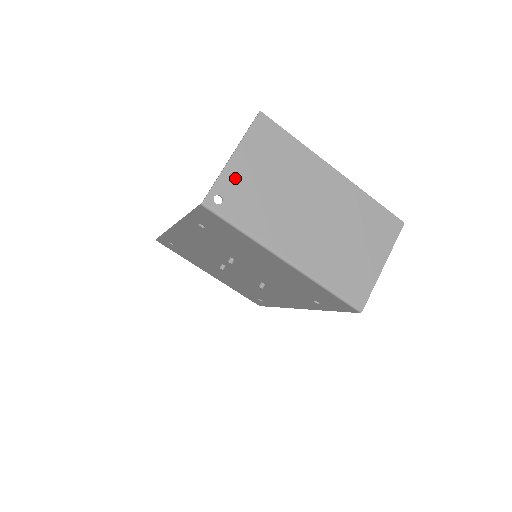
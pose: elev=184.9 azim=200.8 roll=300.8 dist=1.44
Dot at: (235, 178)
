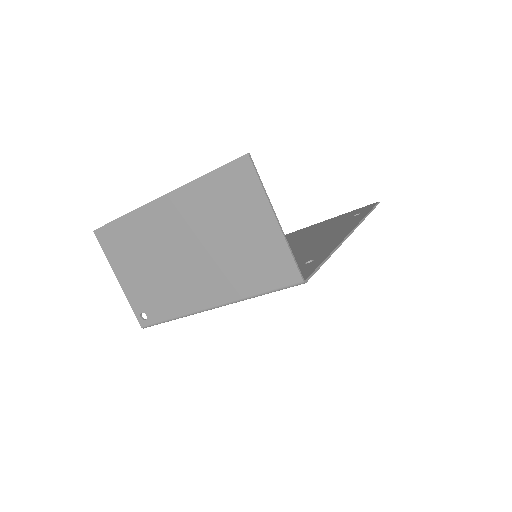
Dot at: (134, 292)
